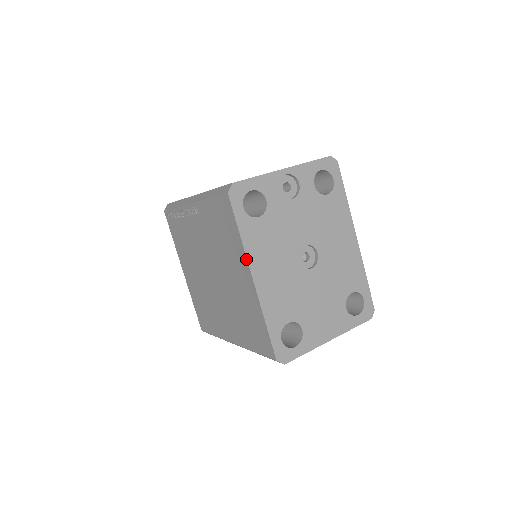
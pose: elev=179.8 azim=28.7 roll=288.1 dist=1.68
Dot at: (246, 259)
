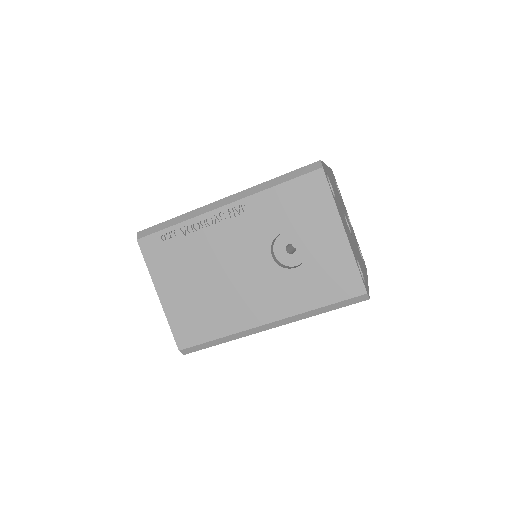
Dot at: occluded
